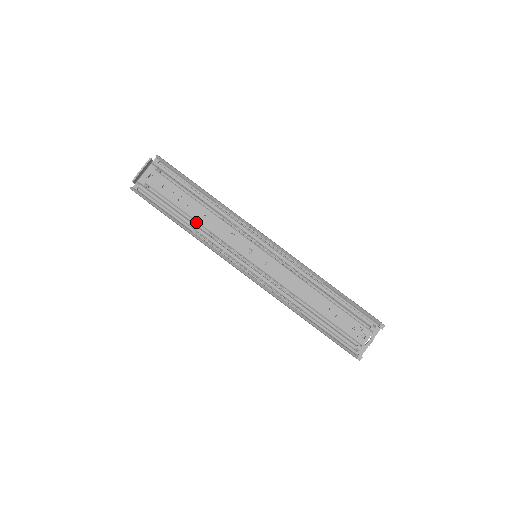
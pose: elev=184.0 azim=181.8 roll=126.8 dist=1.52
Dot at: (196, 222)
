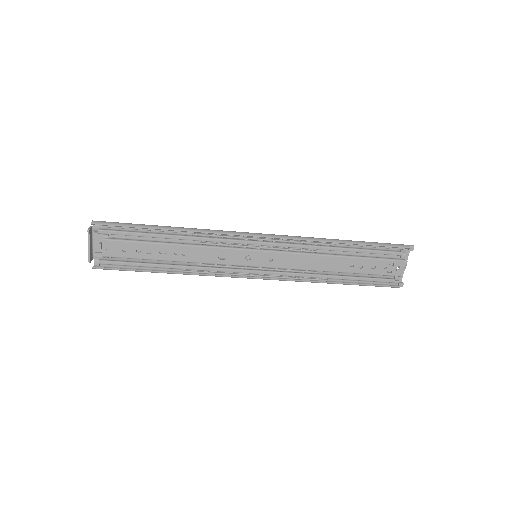
Dot at: occluded
